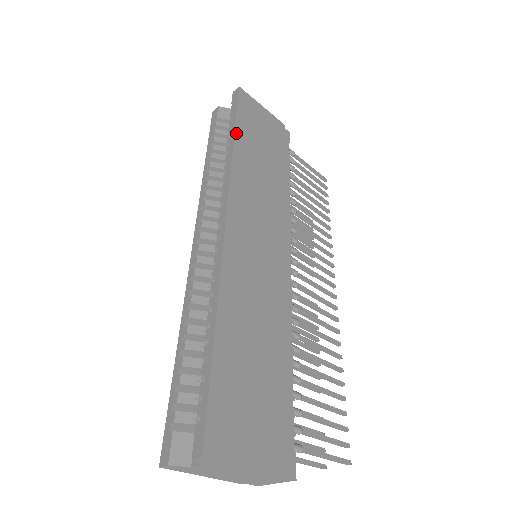
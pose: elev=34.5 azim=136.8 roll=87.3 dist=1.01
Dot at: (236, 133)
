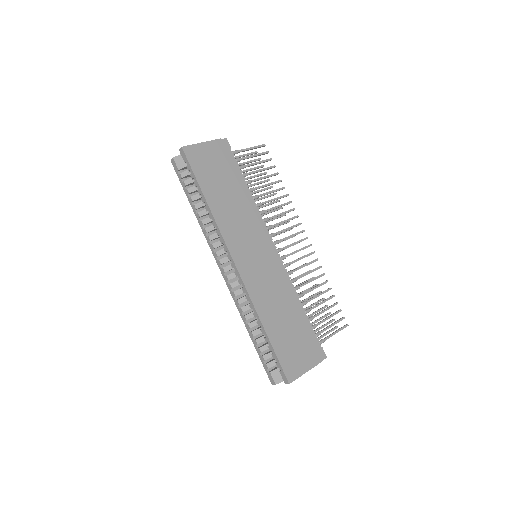
Dot at: (205, 195)
